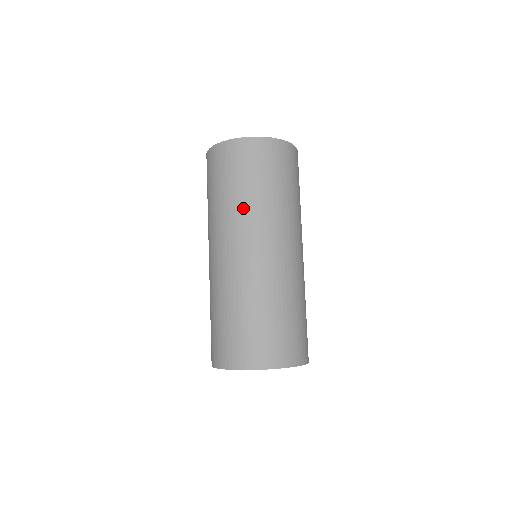
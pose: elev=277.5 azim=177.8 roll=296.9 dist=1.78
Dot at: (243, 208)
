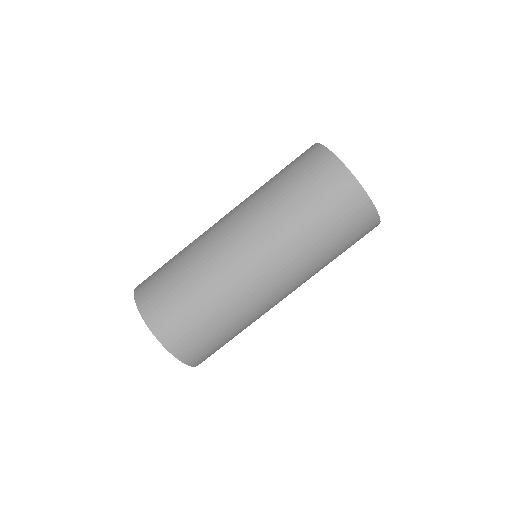
Dot at: (268, 203)
